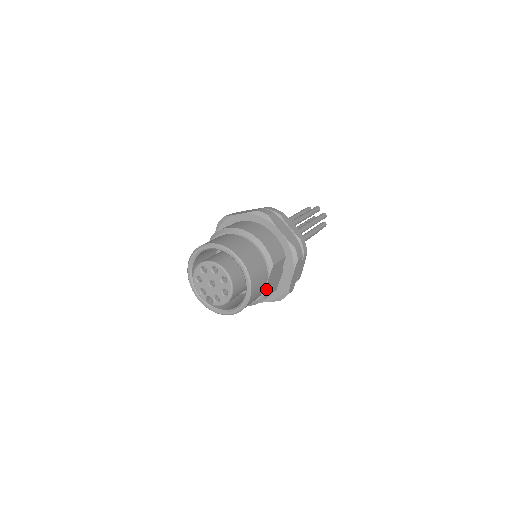
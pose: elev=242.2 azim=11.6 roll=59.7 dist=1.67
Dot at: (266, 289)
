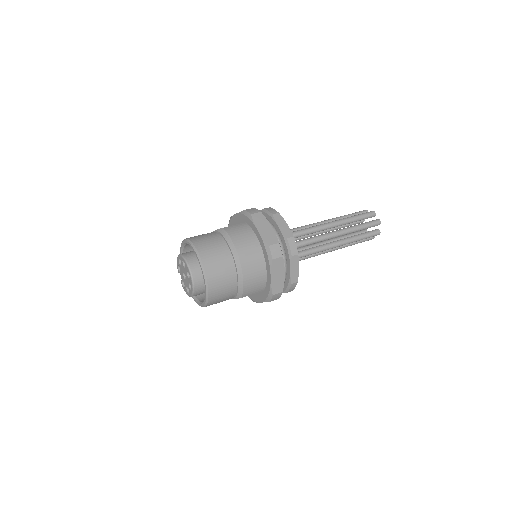
Dot at: occluded
